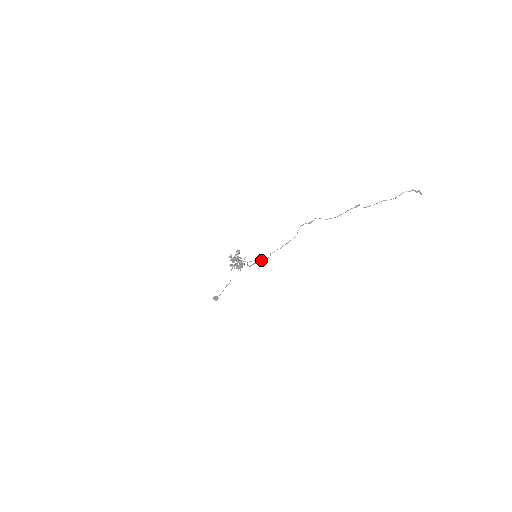
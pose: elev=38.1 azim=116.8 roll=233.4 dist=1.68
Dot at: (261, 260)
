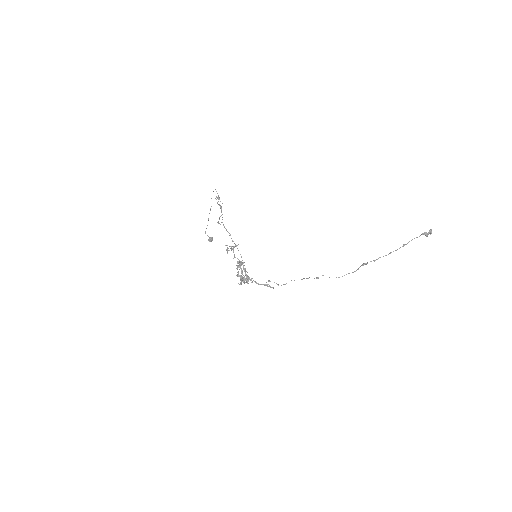
Dot at: (270, 287)
